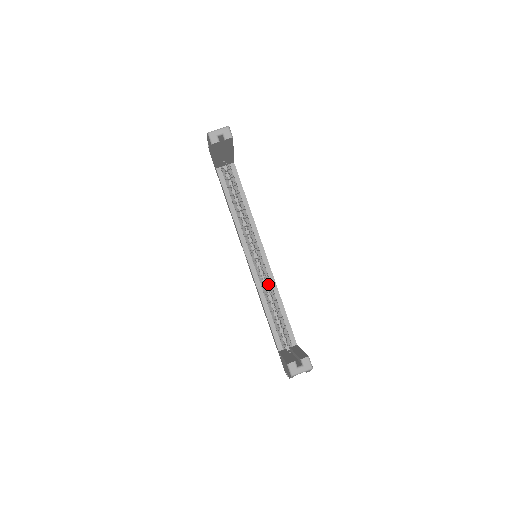
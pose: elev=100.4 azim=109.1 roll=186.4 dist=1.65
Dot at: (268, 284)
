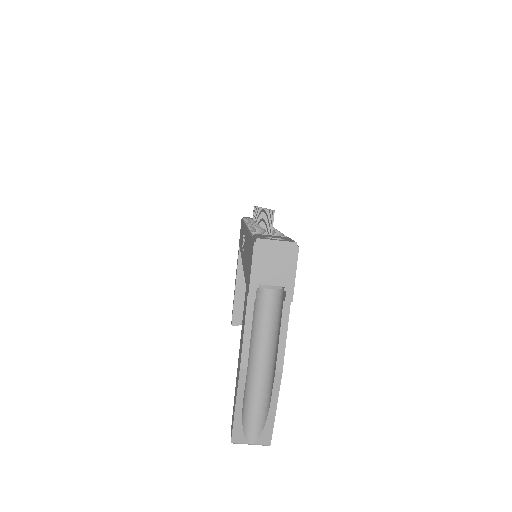
Dot at: occluded
